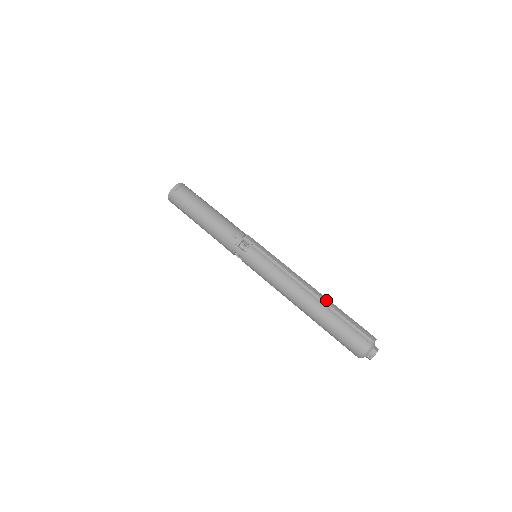
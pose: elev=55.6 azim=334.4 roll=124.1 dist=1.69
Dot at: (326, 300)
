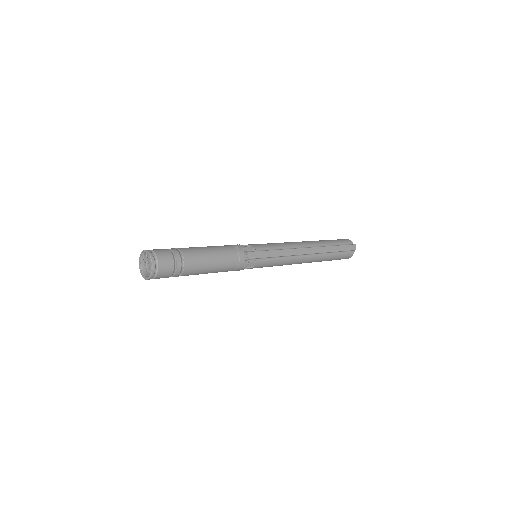
Dot at: (323, 250)
